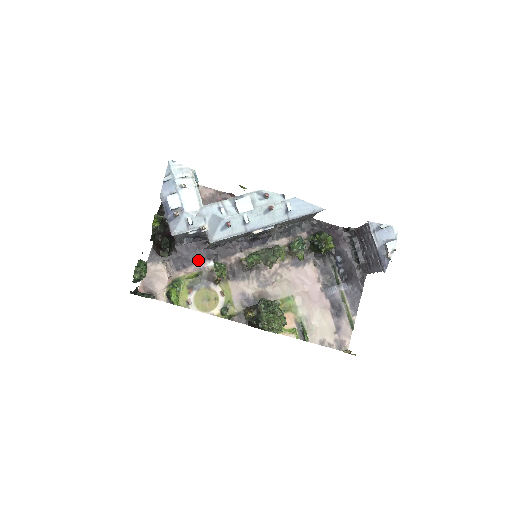
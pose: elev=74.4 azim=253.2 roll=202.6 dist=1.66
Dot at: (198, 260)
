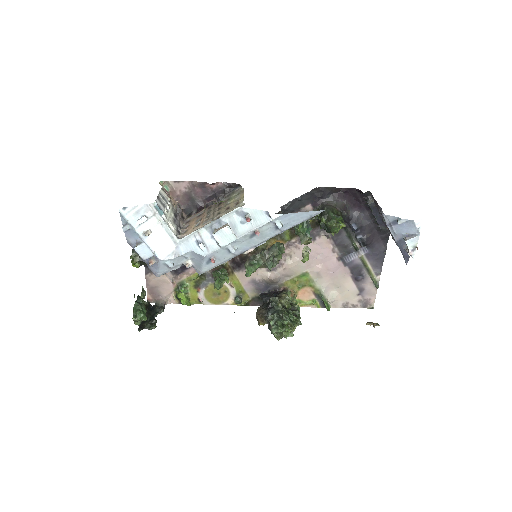
Dot at: occluded
